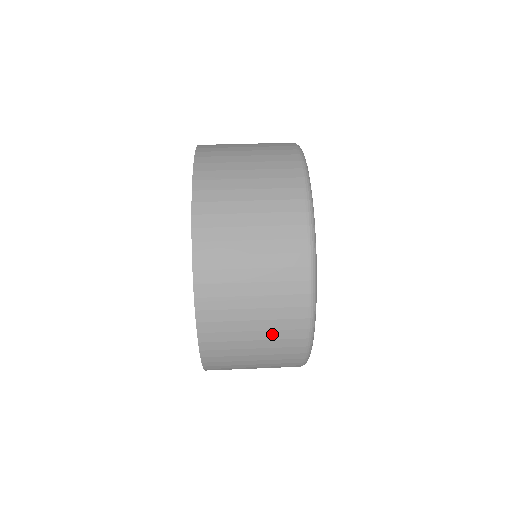
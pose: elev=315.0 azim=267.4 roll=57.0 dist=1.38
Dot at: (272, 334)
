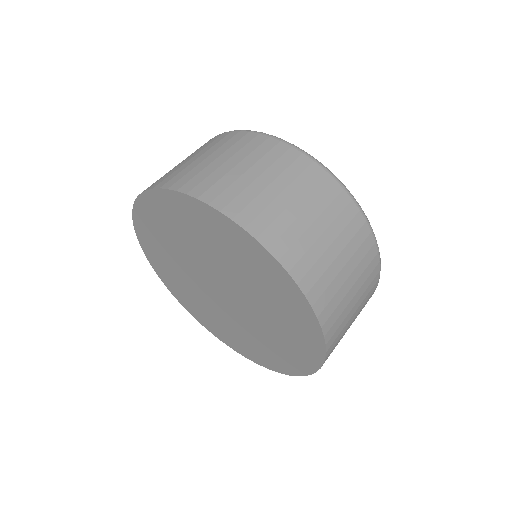
Dot at: (318, 204)
